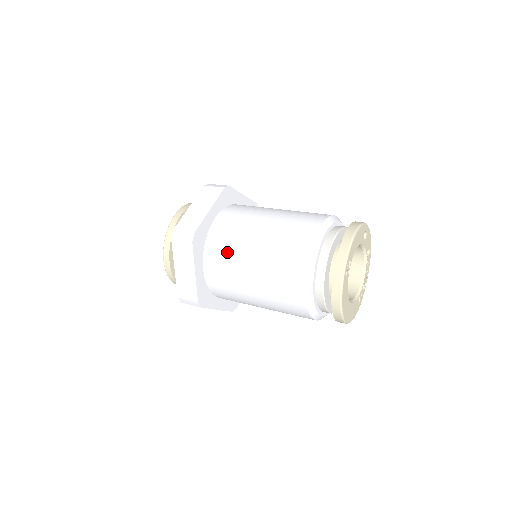
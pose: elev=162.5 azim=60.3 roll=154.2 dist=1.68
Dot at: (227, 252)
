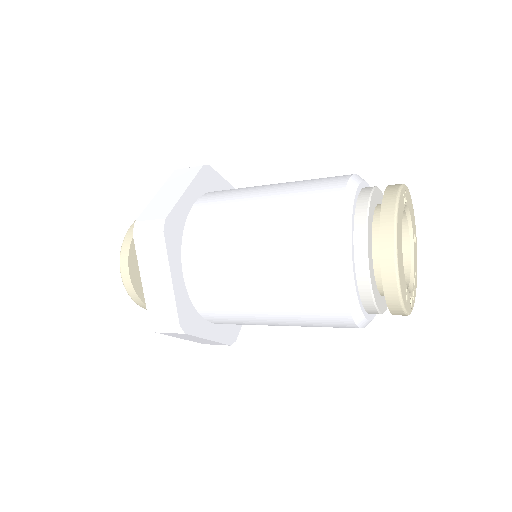
Dot at: (238, 189)
